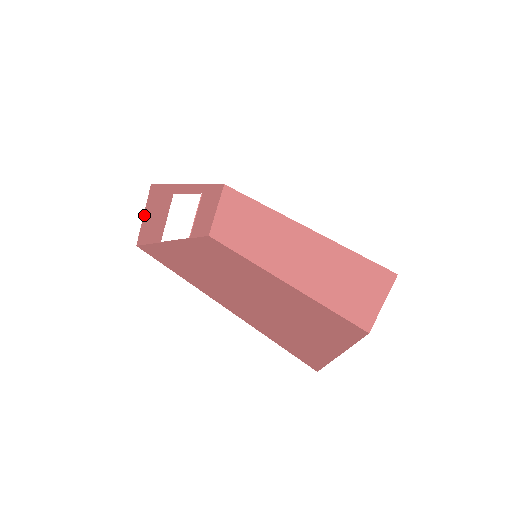
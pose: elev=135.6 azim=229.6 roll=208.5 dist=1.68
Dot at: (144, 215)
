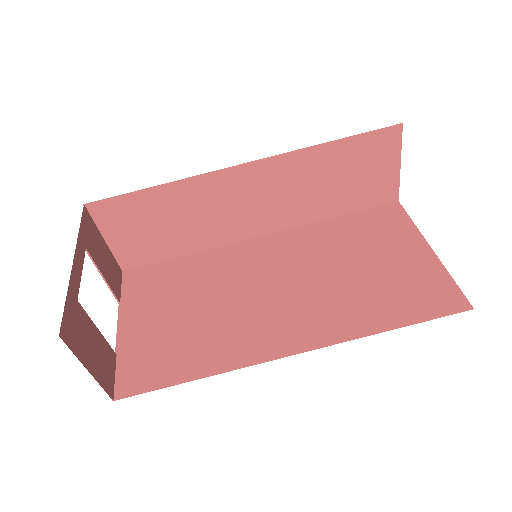
Dot at: (88, 370)
